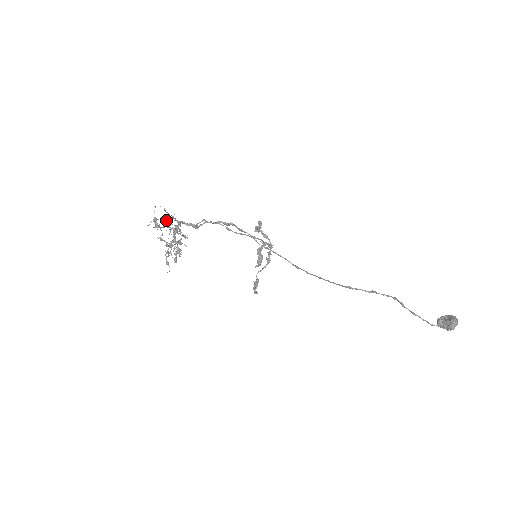
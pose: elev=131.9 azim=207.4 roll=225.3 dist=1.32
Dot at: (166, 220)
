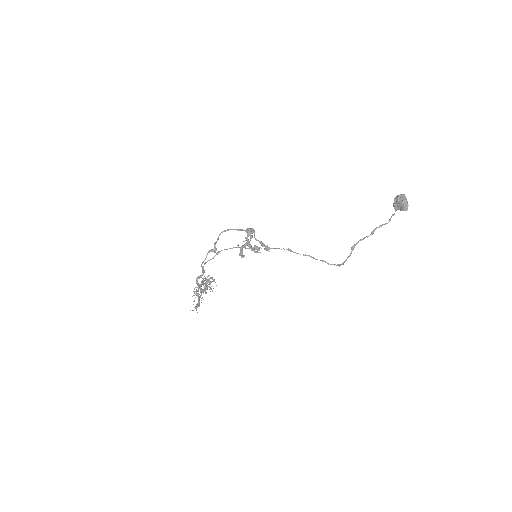
Dot at: (198, 301)
